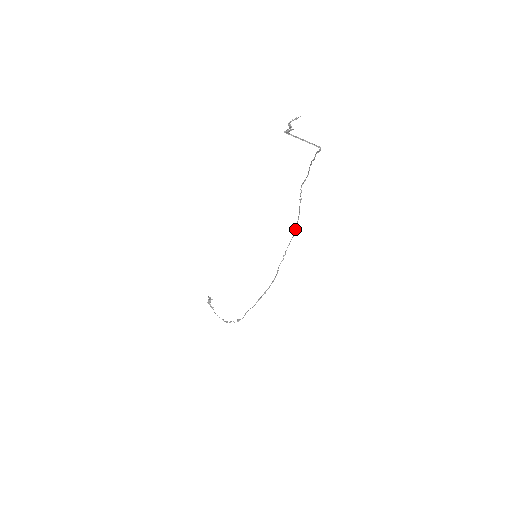
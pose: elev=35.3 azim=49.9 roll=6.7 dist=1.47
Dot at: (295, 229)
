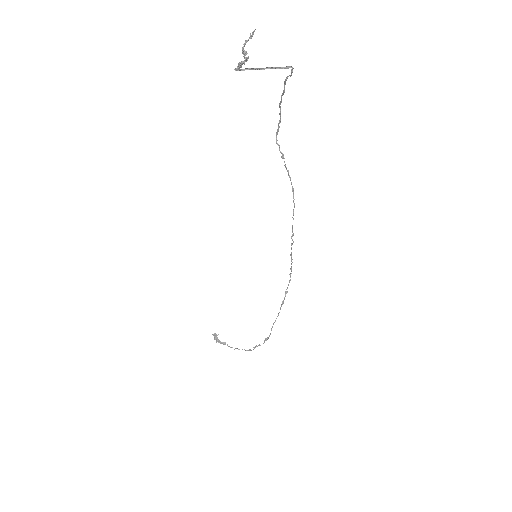
Dot at: (293, 197)
